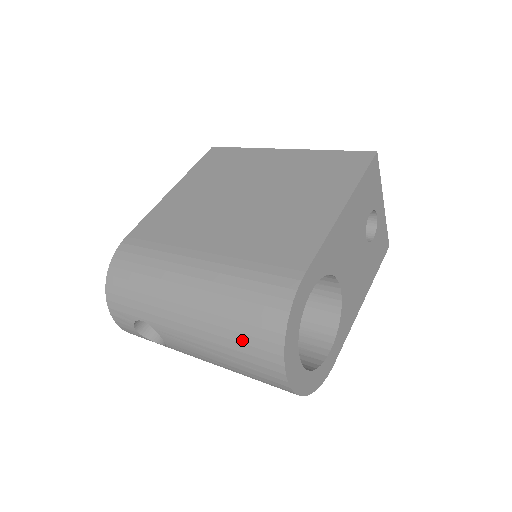
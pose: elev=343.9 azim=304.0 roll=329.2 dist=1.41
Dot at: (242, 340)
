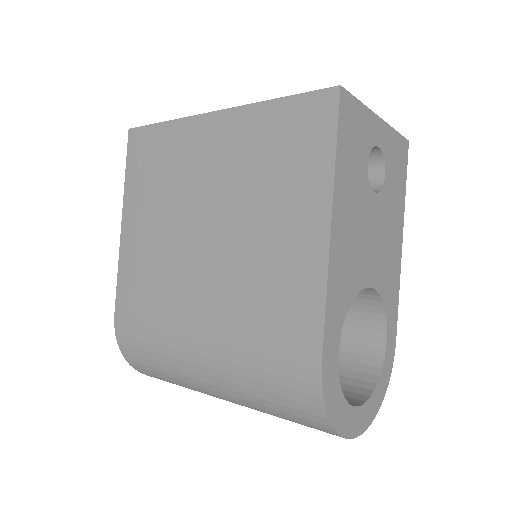
Dot at: (290, 420)
